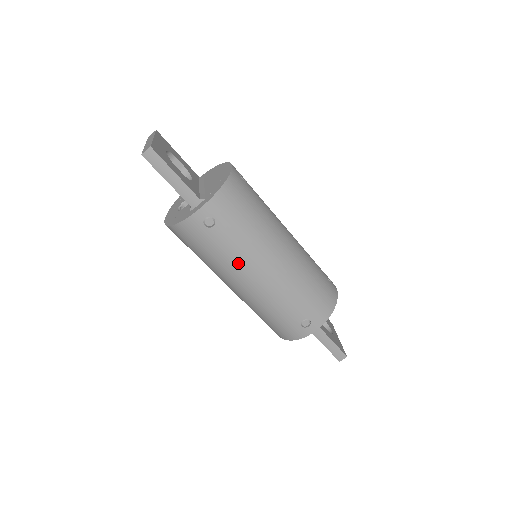
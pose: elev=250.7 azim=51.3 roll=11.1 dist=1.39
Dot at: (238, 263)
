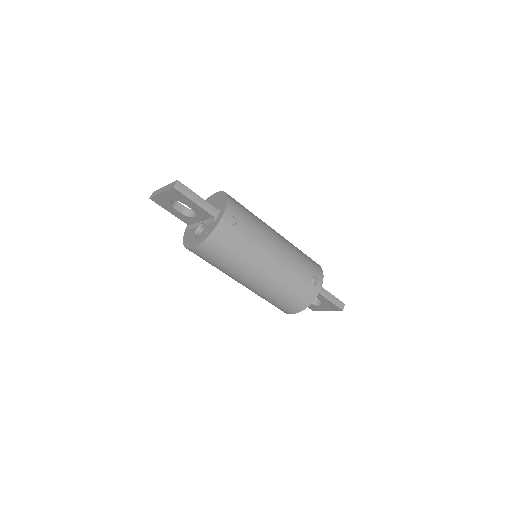
Dot at: (260, 247)
